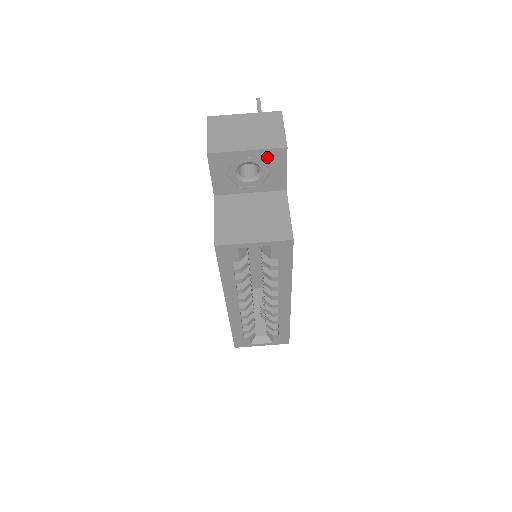
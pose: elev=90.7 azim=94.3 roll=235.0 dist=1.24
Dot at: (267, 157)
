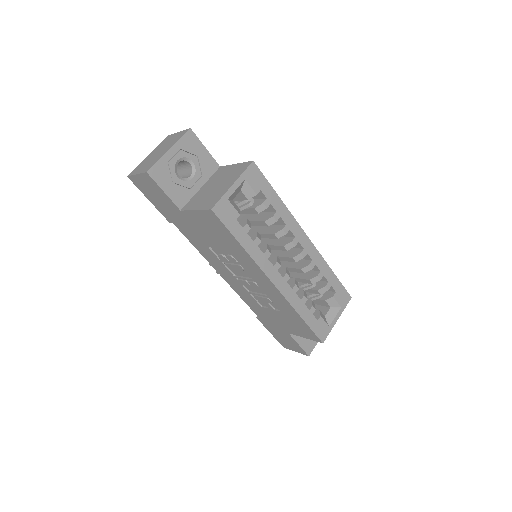
Dot at: (185, 146)
